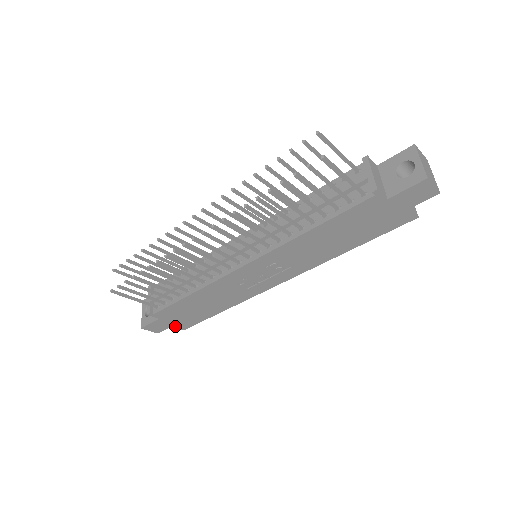
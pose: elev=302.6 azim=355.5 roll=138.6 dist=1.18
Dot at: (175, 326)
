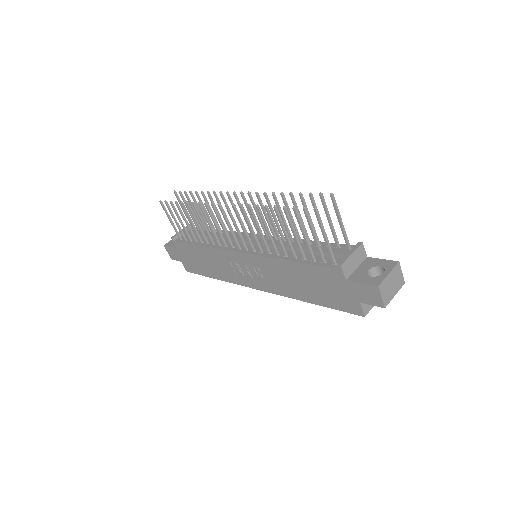
Dot at: (183, 263)
